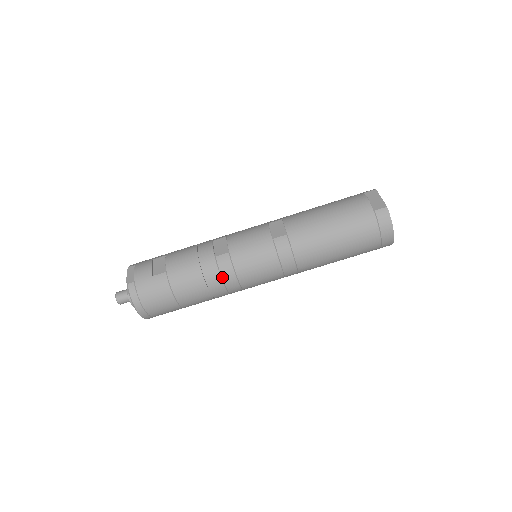
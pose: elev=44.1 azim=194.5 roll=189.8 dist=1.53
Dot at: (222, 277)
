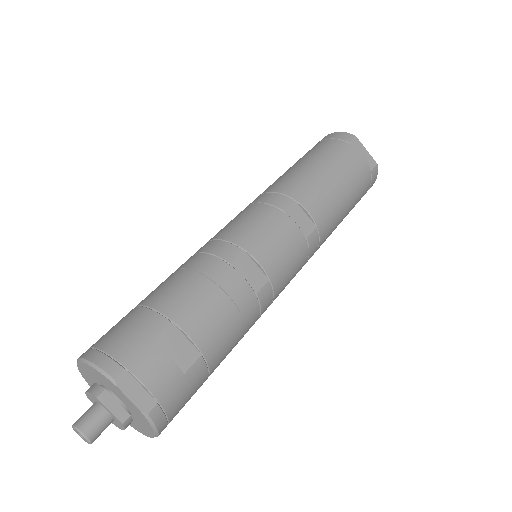
Dot at: (260, 316)
